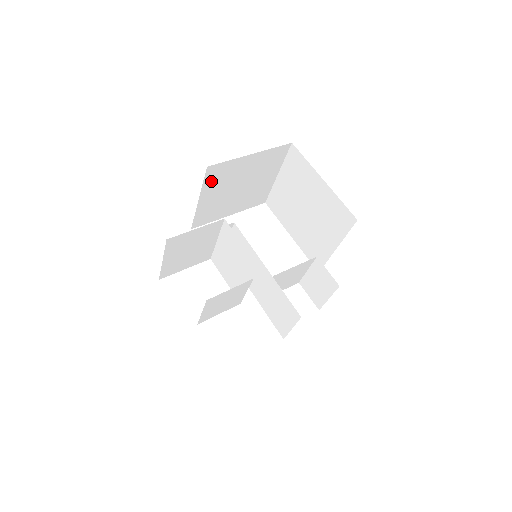
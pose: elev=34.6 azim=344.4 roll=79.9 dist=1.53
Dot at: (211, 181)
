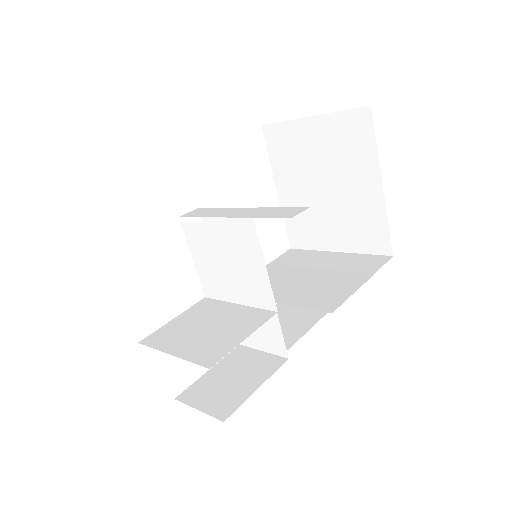
Dot at: occluded
